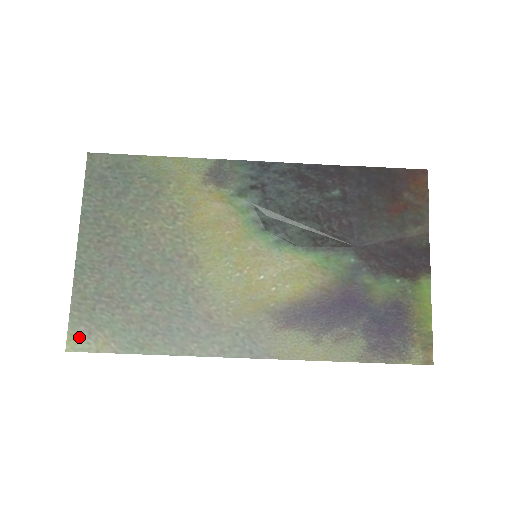
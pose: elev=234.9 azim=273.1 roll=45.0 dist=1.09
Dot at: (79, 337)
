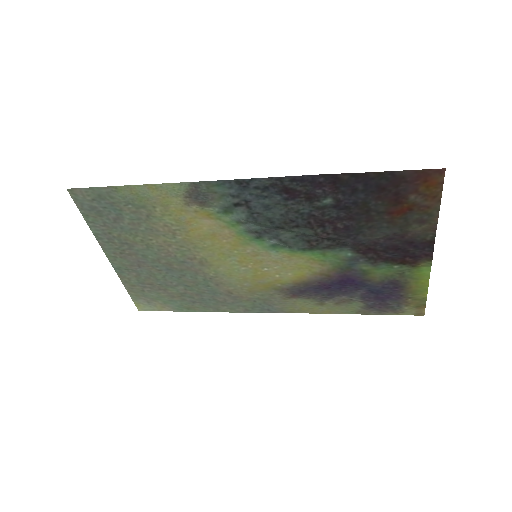
Dot at: (143, 304)
